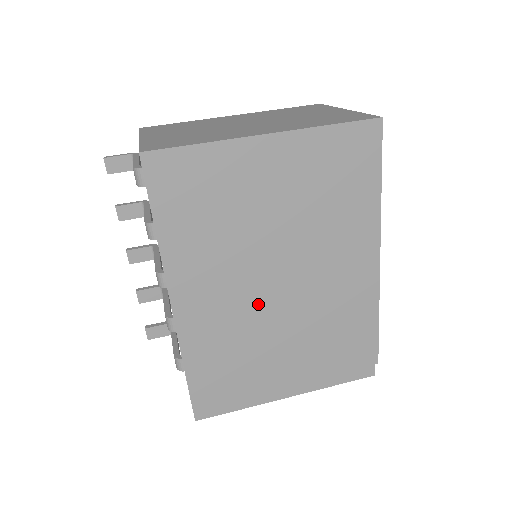
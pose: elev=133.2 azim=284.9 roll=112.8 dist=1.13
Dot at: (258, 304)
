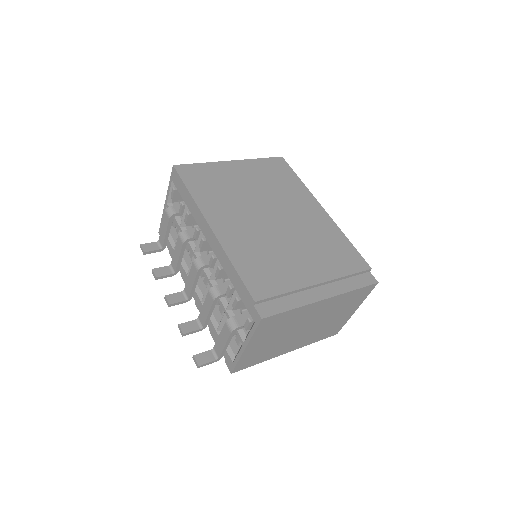
Dot at: (266, 230)
